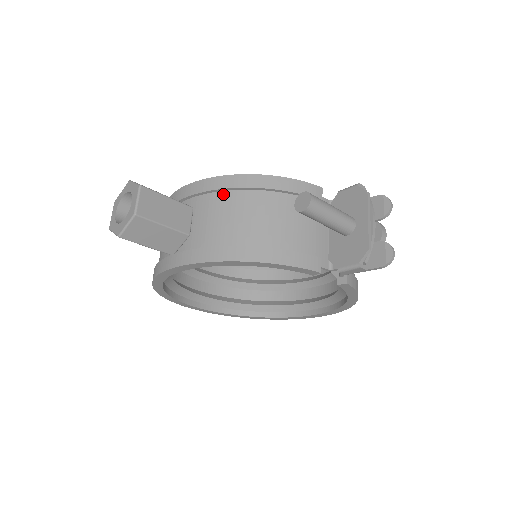
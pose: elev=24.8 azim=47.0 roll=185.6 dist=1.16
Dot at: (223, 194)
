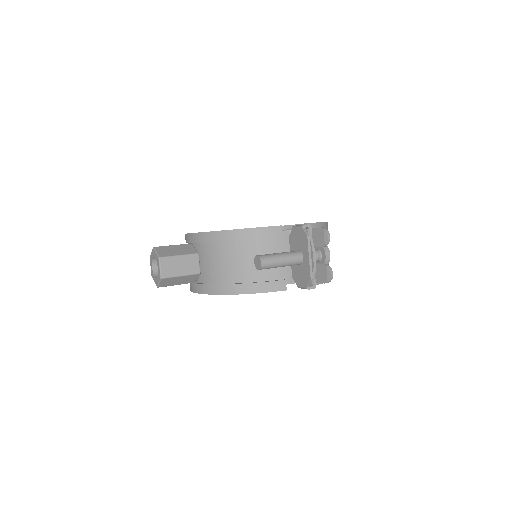
Dot at: (214, 244)
